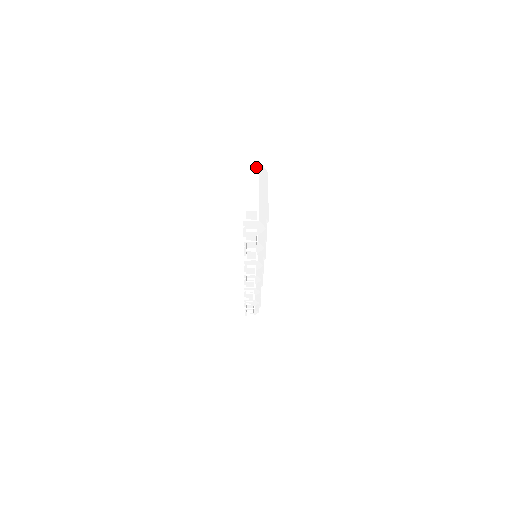
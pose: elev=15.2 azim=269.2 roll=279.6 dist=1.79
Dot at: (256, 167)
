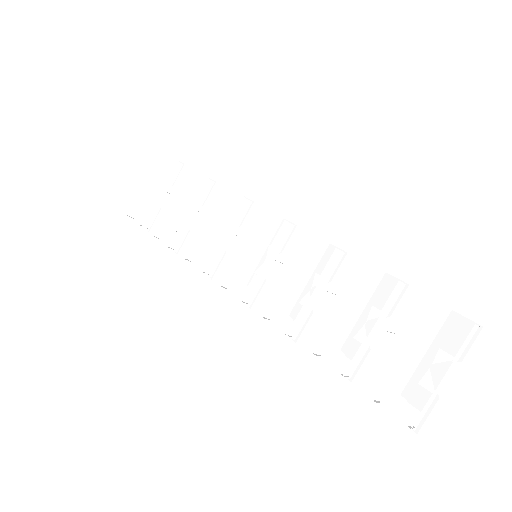
Dot at: (473, 335)
